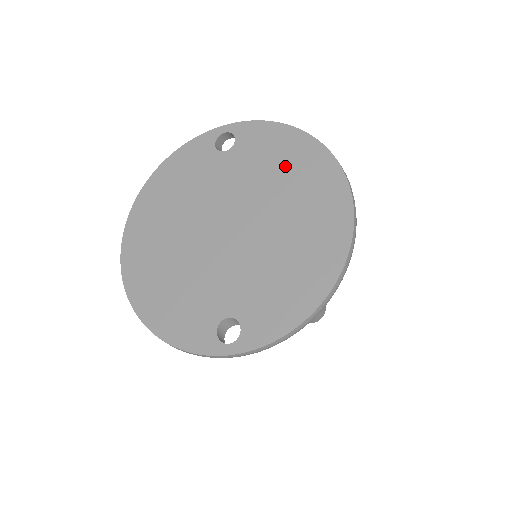
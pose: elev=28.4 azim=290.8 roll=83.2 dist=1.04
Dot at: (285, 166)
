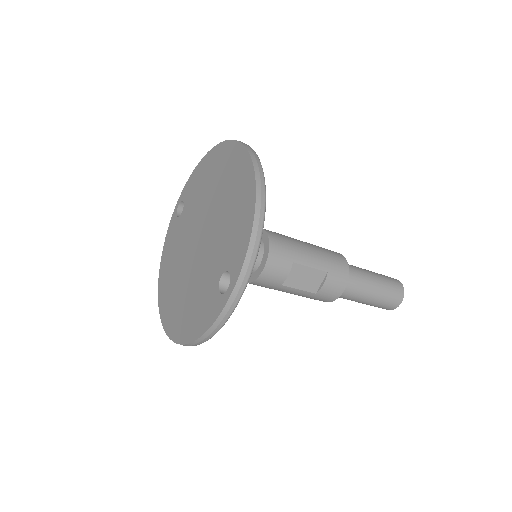
Dot at: (207, 177)
